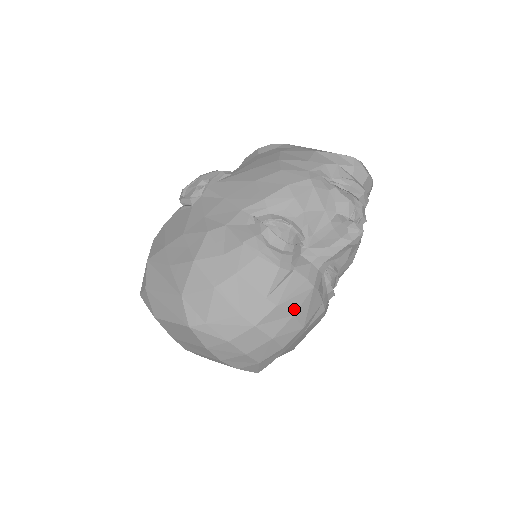
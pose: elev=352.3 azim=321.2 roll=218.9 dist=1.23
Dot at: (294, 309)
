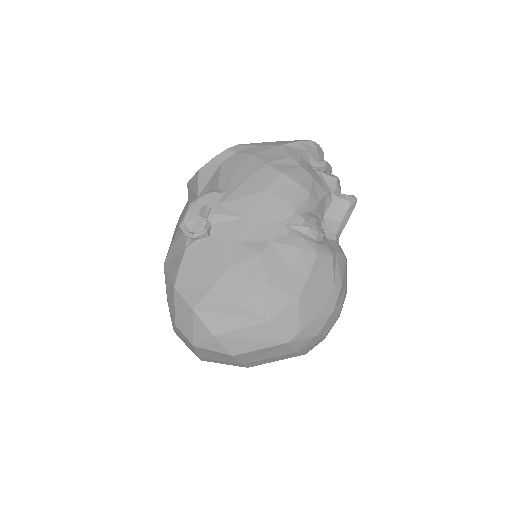
Dot at: (345, 282)
